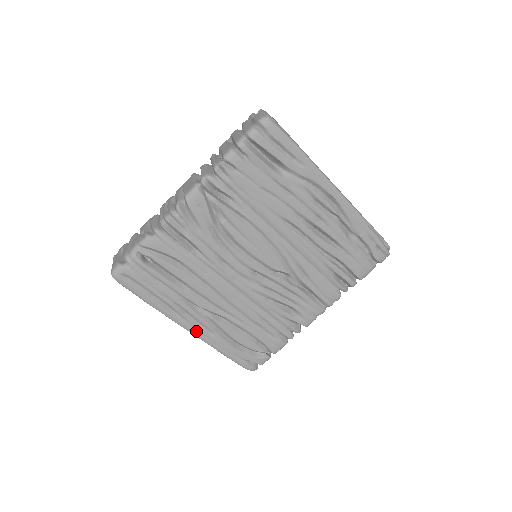
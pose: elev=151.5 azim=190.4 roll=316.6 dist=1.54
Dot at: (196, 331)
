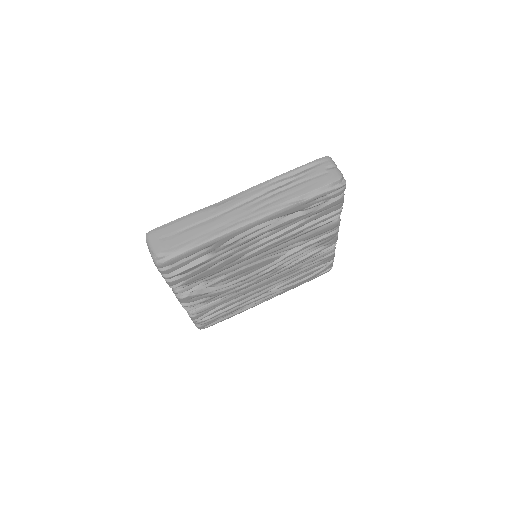
Dot at: (272, 297)
